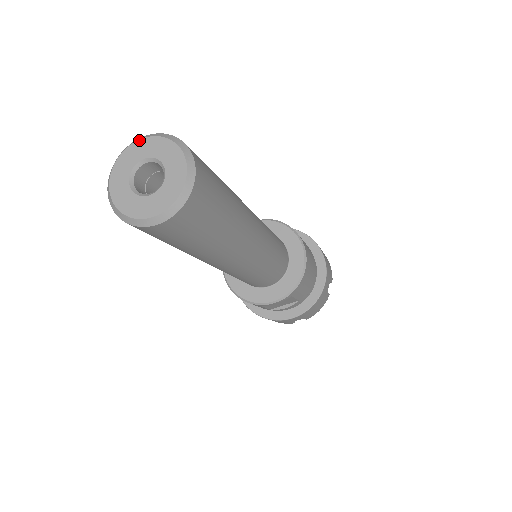
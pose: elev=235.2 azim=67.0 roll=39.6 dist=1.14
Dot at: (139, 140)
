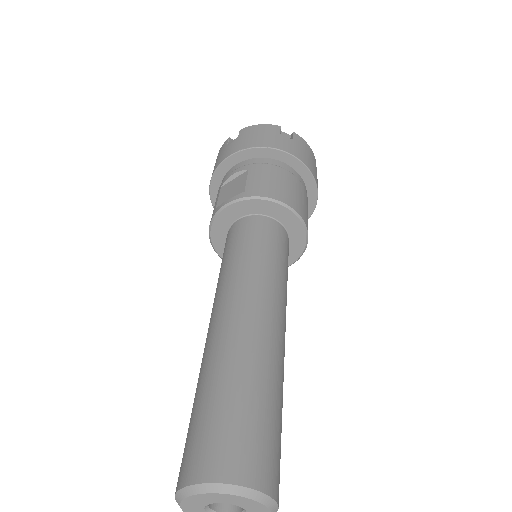
Dot at: (194, 496)
